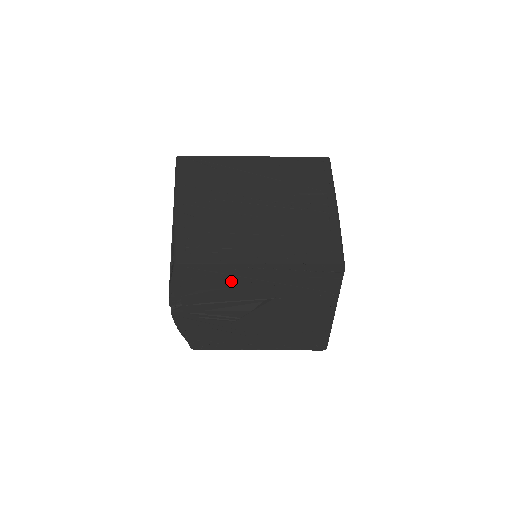
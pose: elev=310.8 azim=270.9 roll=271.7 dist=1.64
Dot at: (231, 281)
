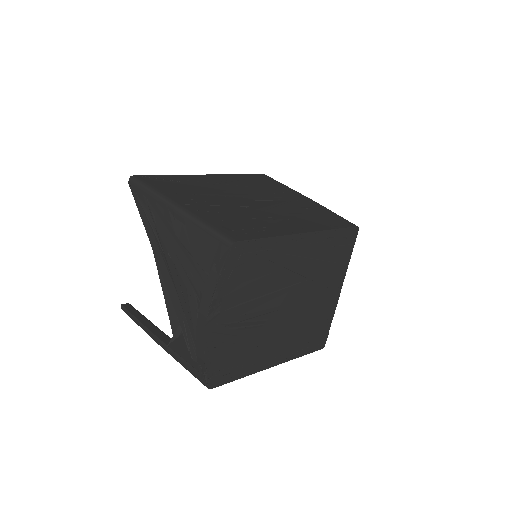
Dot at: (275, 262)
